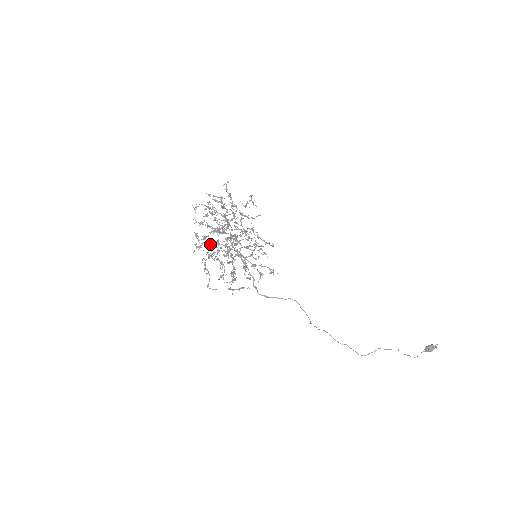
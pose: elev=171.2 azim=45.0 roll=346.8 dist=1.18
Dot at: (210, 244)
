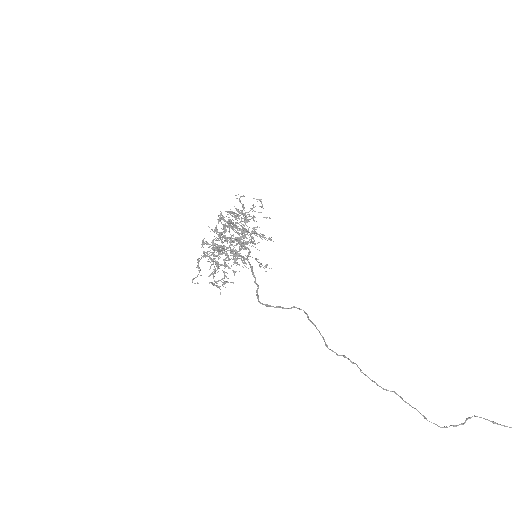
Dot at: (206, 242)
